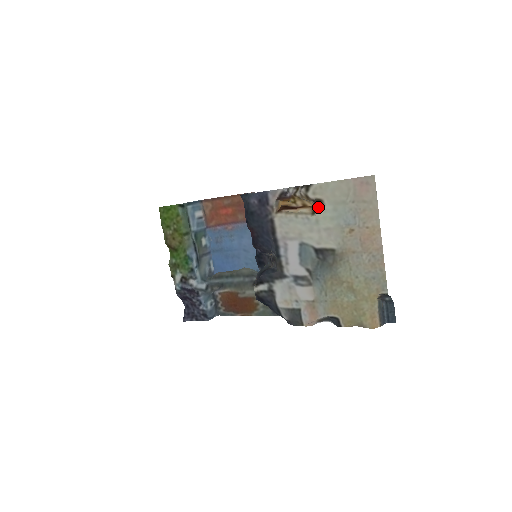
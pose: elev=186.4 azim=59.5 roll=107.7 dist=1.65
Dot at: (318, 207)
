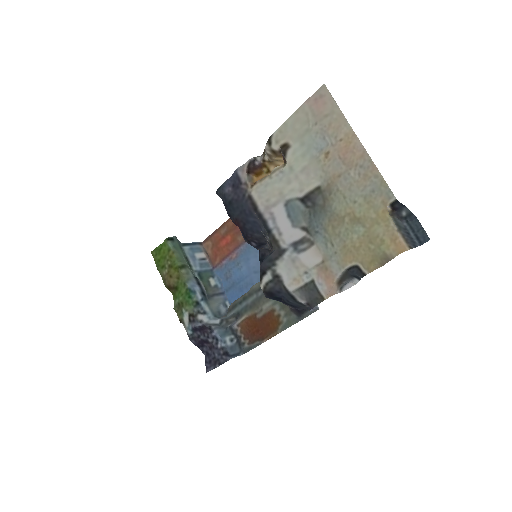
Dot at: (286, 153)
